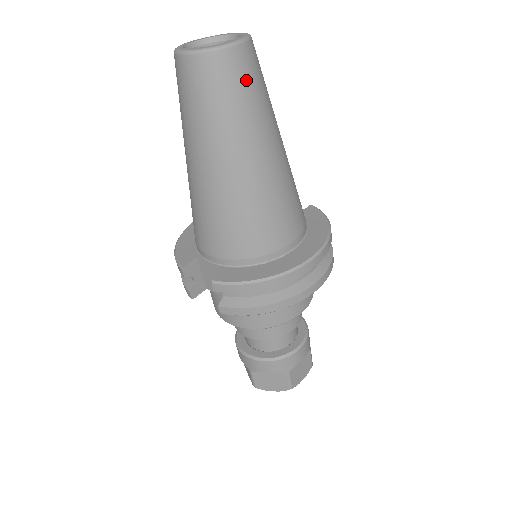
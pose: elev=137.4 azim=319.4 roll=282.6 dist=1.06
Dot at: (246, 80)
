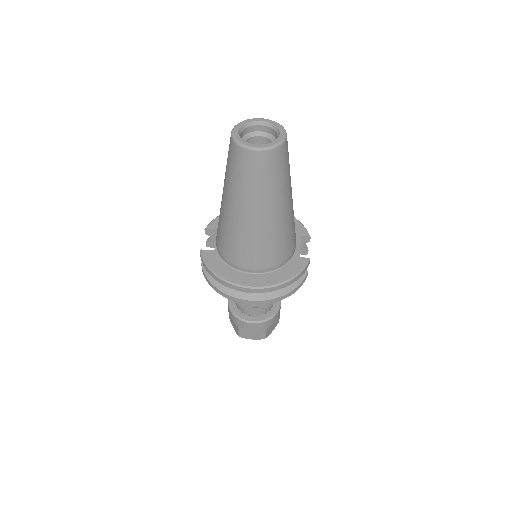
Dot at: (252, 171)
